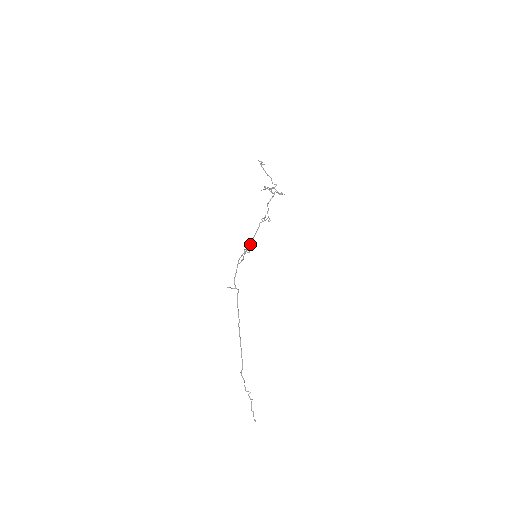
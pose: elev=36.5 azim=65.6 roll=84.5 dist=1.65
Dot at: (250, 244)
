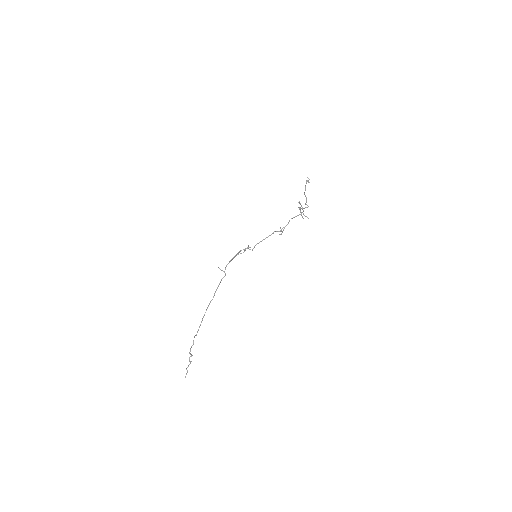
Dot at: (256, 244)
